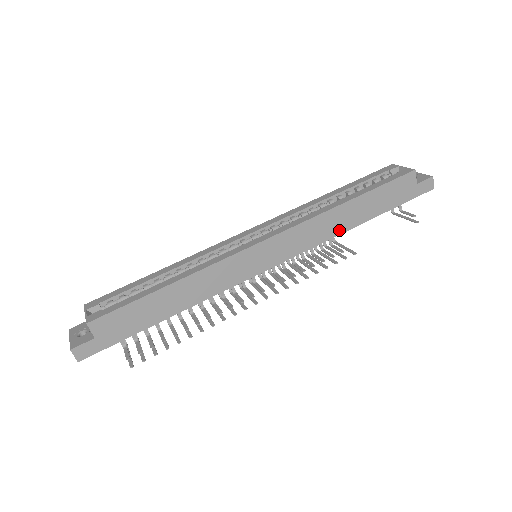
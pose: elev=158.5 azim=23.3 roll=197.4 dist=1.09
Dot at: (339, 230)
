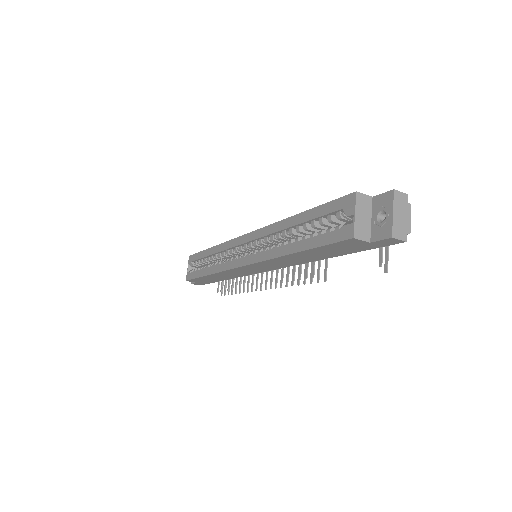
Dot at: (303, 262)
